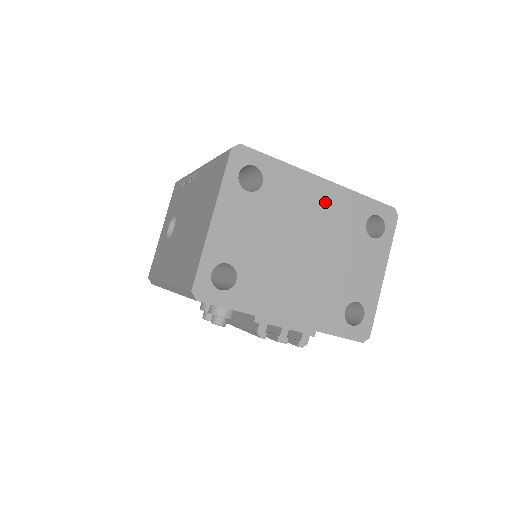
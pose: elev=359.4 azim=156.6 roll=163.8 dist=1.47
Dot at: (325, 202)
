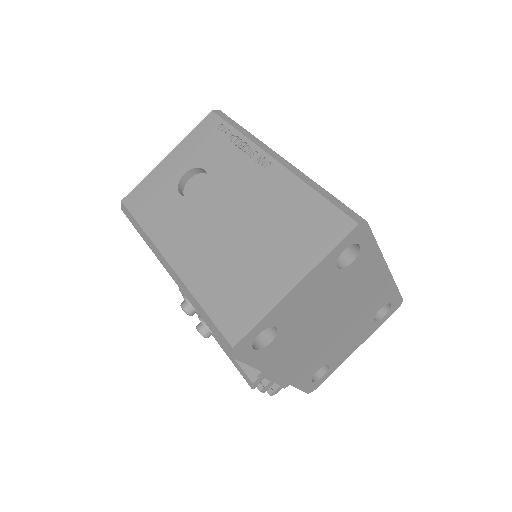
Dot at: (373, 288)
